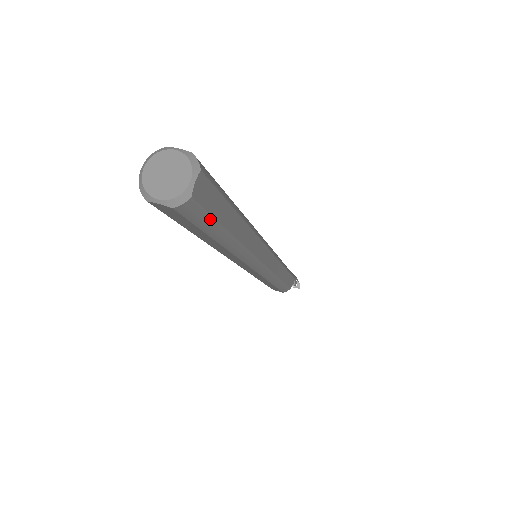
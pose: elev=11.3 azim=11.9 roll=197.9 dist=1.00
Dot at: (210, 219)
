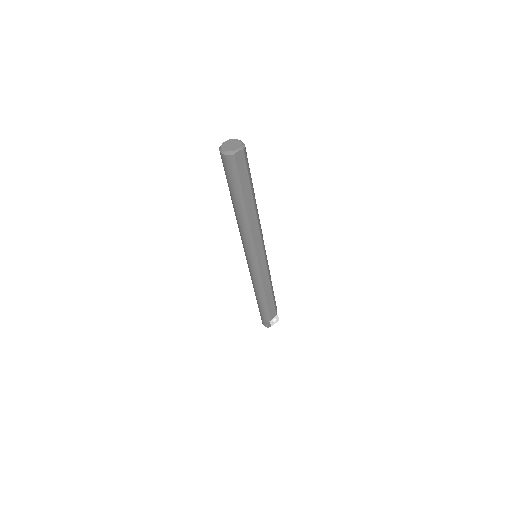
Dot at: (249, 168)
